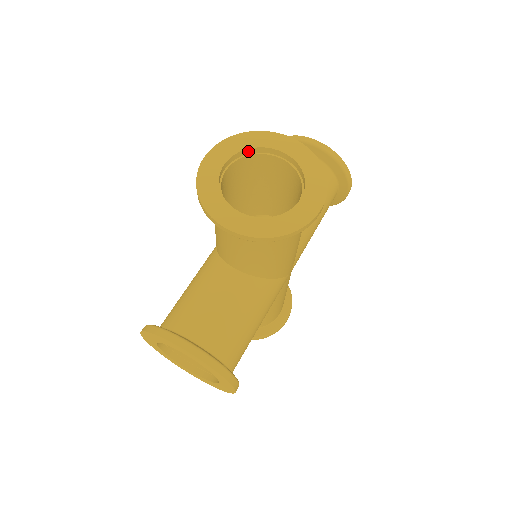
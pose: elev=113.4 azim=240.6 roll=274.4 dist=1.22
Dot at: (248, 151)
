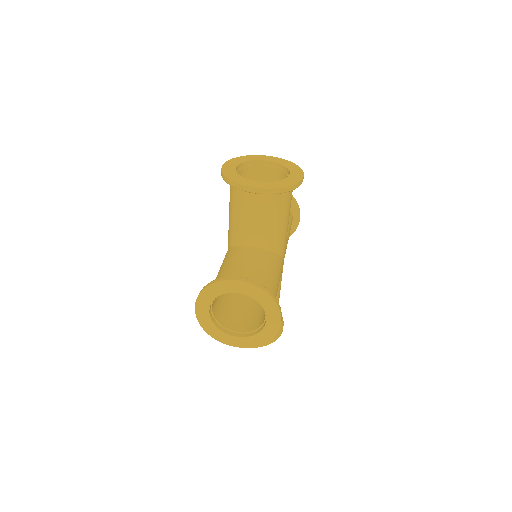
Dot at: (246, 164)
